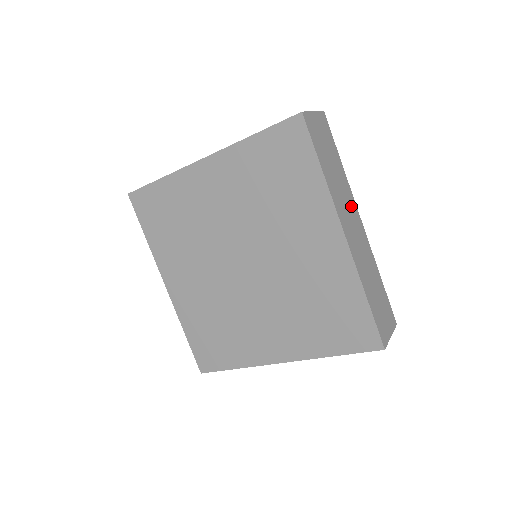
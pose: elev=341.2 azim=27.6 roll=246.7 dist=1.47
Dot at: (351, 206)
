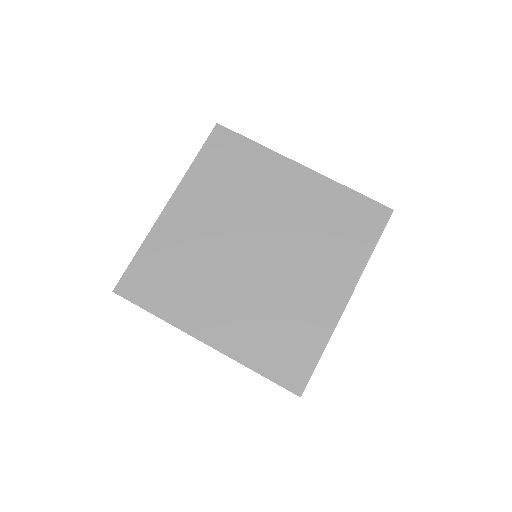
Dot at: occluded
